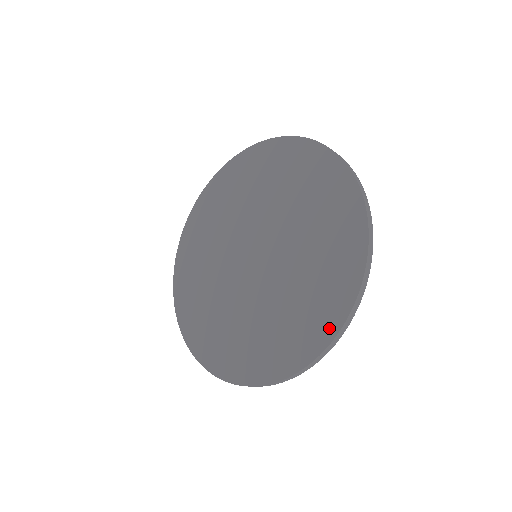
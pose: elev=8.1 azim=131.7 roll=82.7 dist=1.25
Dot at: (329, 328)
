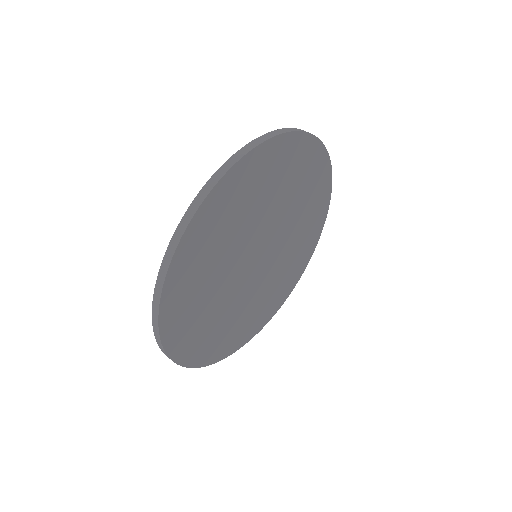
Dot at: occluded
